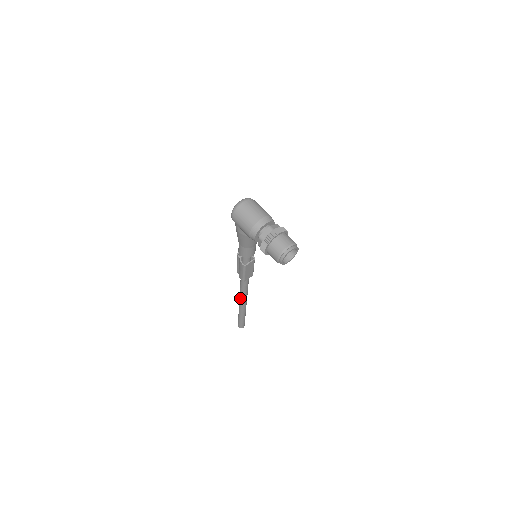
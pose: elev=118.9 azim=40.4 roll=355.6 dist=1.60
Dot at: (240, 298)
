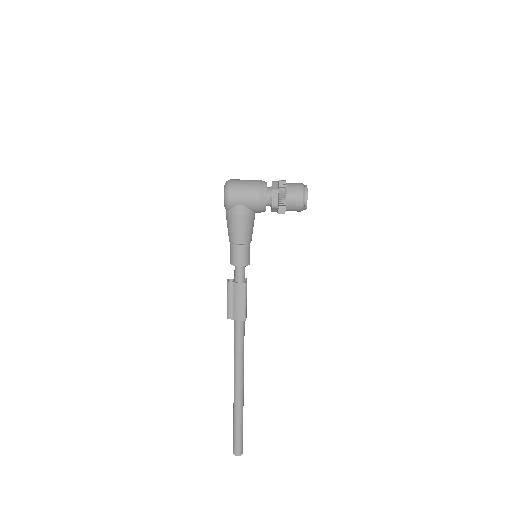
Dot at: (238, 373)
